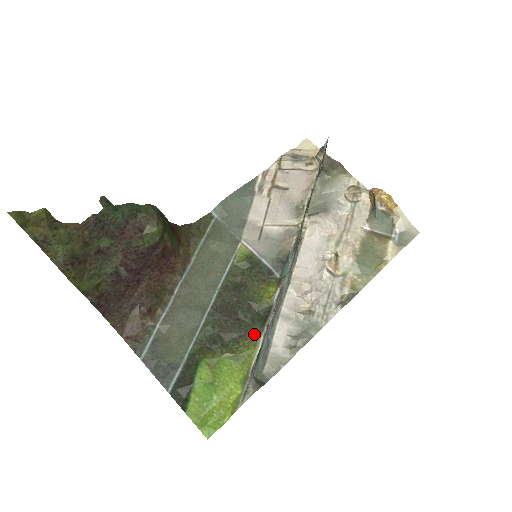
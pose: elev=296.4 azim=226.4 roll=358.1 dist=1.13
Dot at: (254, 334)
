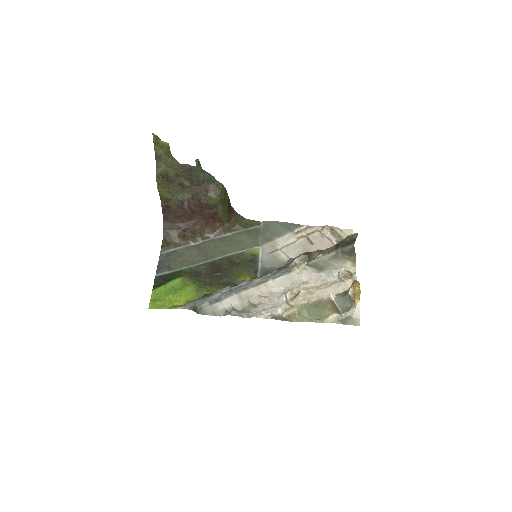
Dot at: (217, 288)
